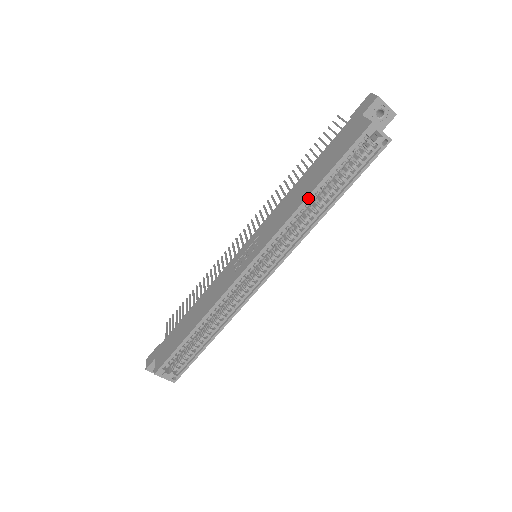
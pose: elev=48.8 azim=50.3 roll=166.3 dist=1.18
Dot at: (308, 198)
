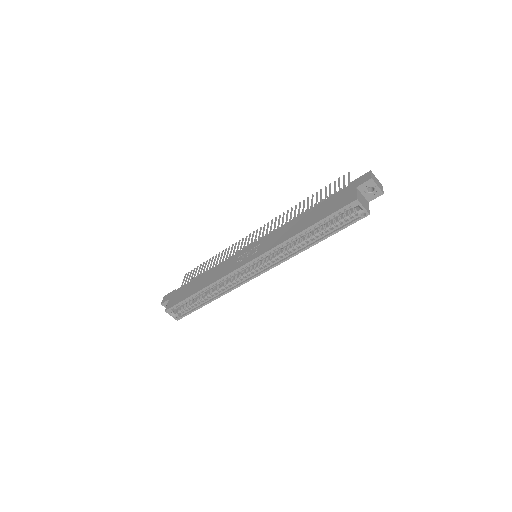
Dot at: (298, 234)
